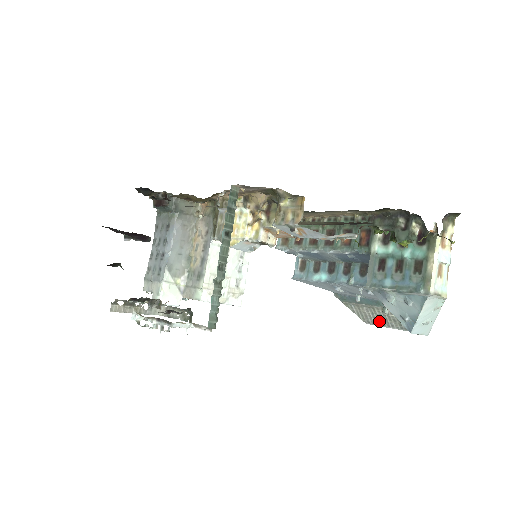
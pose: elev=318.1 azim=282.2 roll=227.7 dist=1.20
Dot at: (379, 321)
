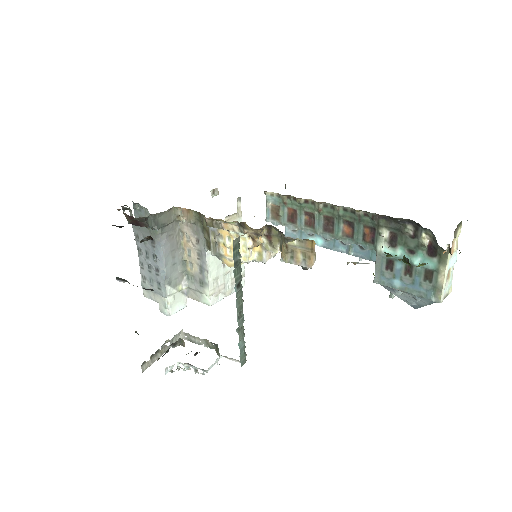
Dot at: occluded
